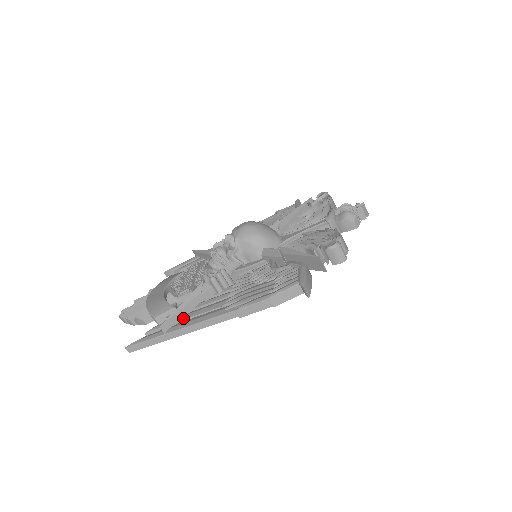
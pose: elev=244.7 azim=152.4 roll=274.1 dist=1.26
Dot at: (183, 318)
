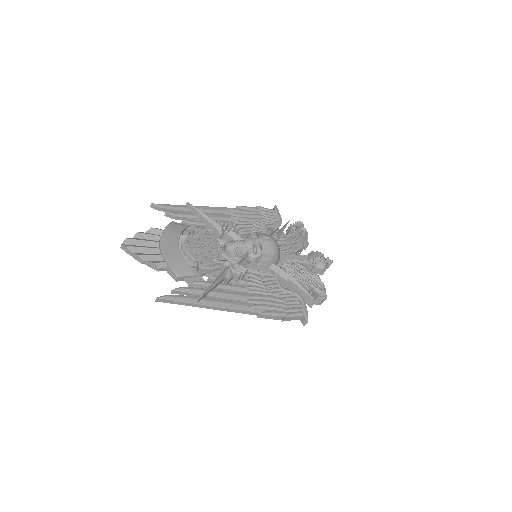
Dot at: (210, 294)
